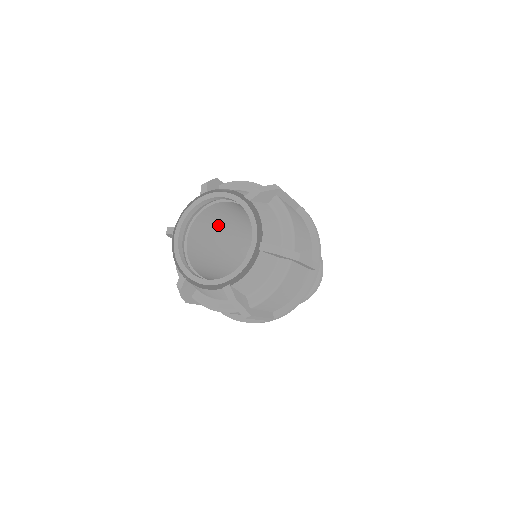
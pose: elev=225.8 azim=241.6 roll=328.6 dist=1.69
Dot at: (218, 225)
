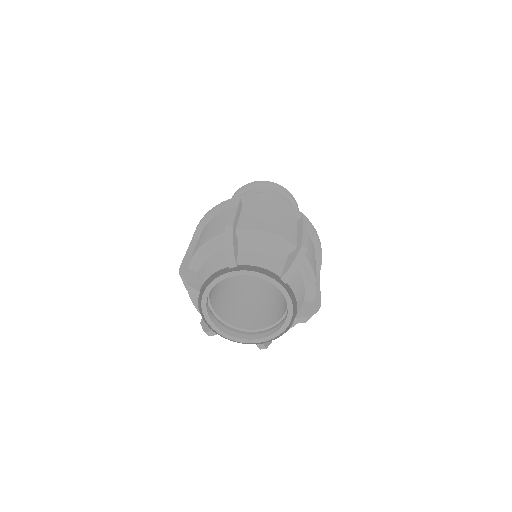
Dot at: occluded
